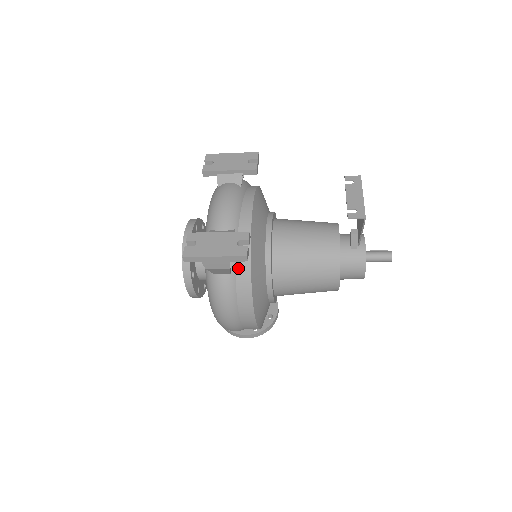
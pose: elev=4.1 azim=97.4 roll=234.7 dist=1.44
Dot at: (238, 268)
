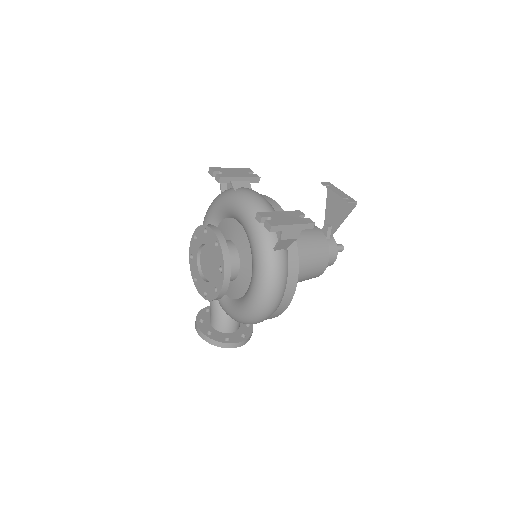
Dot at: occluded
